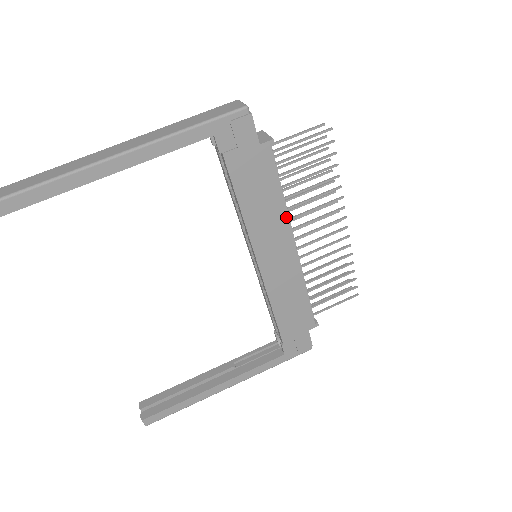
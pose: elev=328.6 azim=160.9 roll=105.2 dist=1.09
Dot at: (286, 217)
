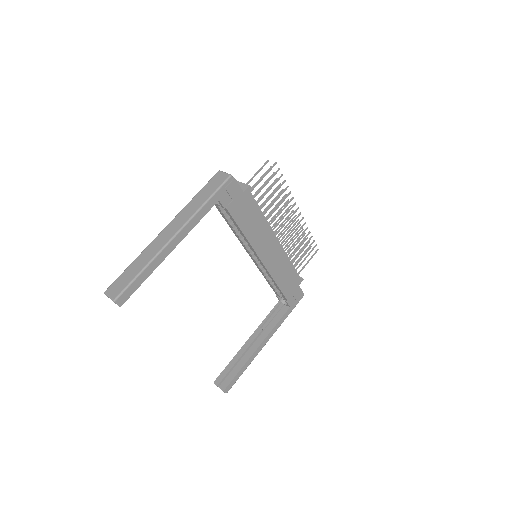
Dot at: (268, 226)
